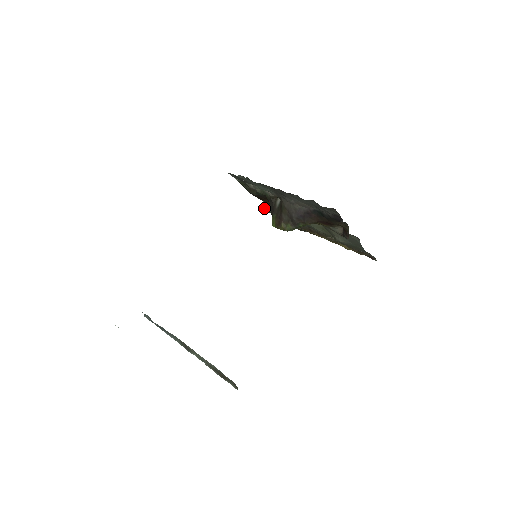
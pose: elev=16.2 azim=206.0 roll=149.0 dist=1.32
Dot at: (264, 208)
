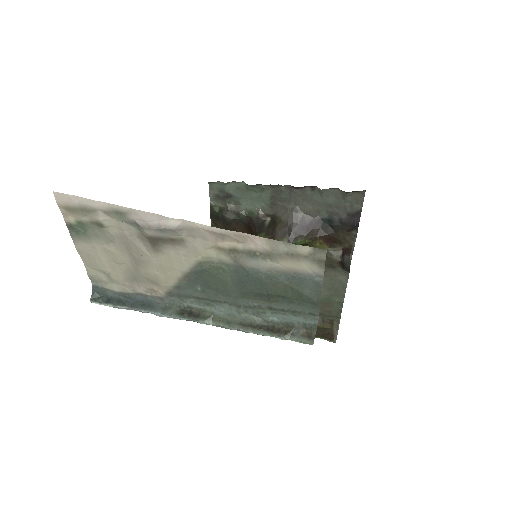
Dot at: occluded
